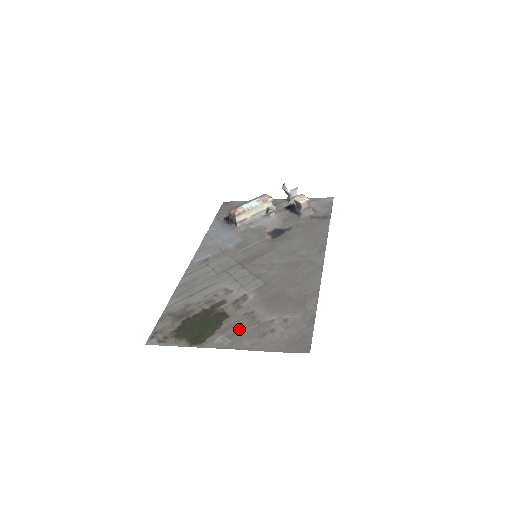
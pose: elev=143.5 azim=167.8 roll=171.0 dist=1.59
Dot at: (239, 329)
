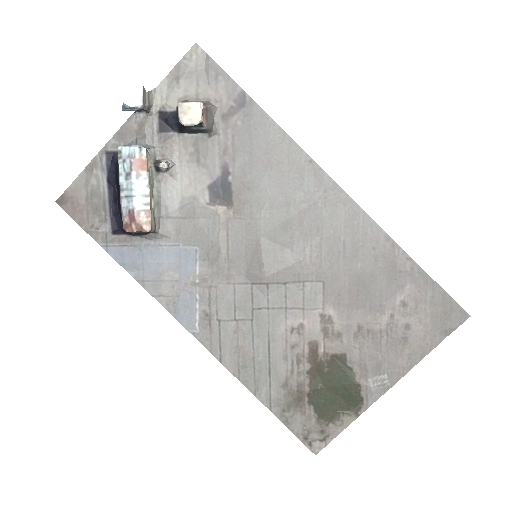
Dot at: (375, 357)
